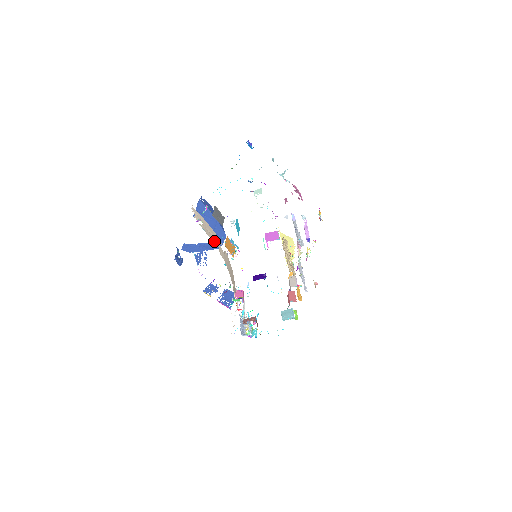
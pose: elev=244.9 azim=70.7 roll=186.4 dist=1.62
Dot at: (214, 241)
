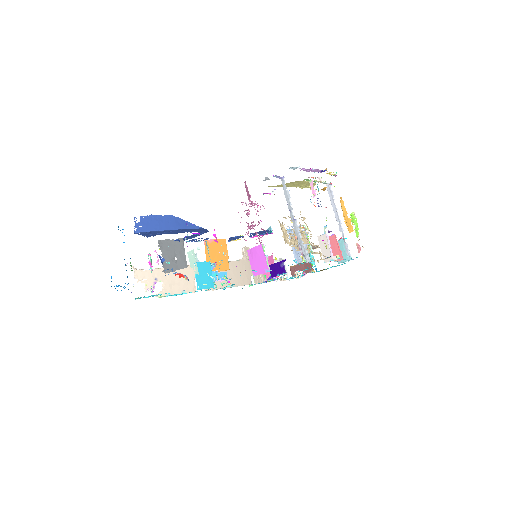
Dot at: (191, 287)
